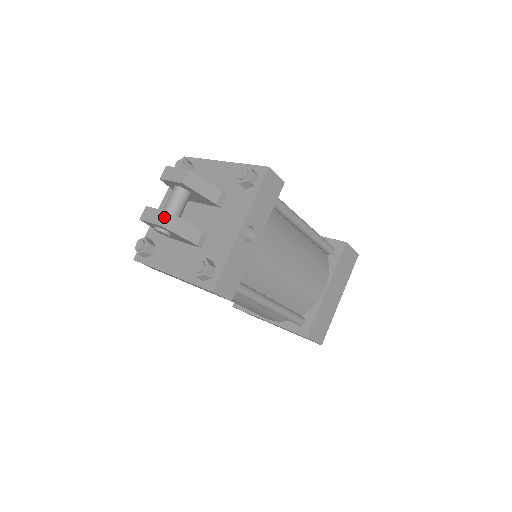
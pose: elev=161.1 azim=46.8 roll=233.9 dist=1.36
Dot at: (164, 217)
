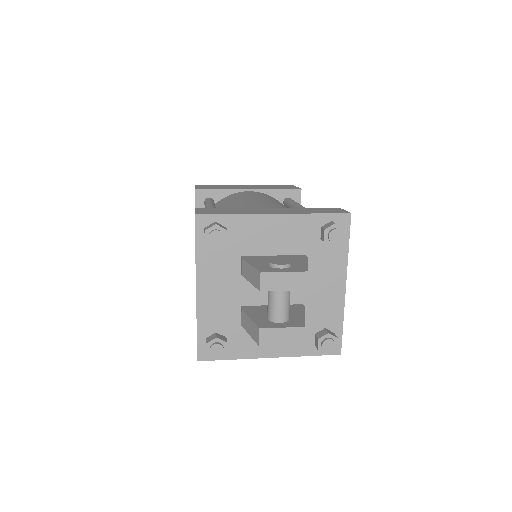
Dot at: (303, 334)
